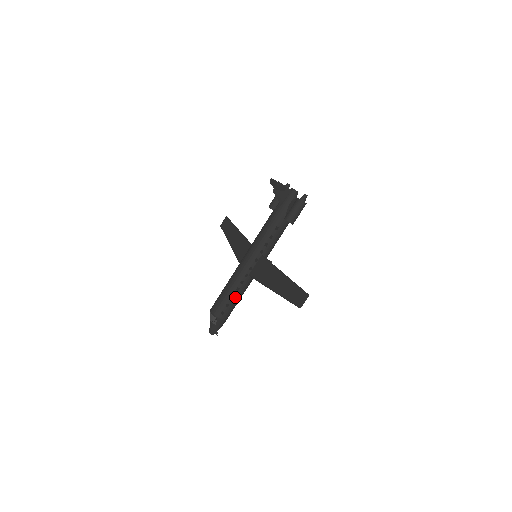
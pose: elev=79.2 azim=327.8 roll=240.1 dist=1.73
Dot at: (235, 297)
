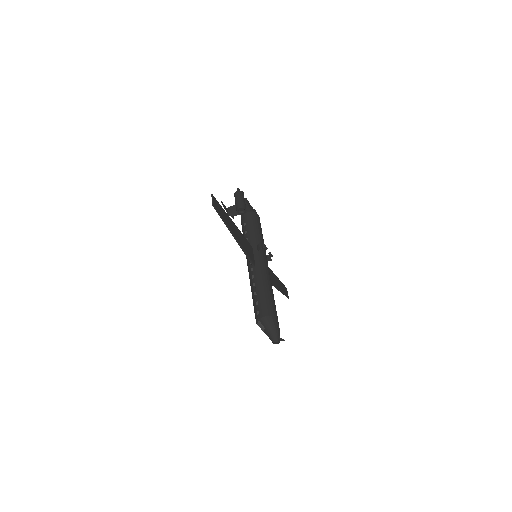
Dot at: (257, 292)
